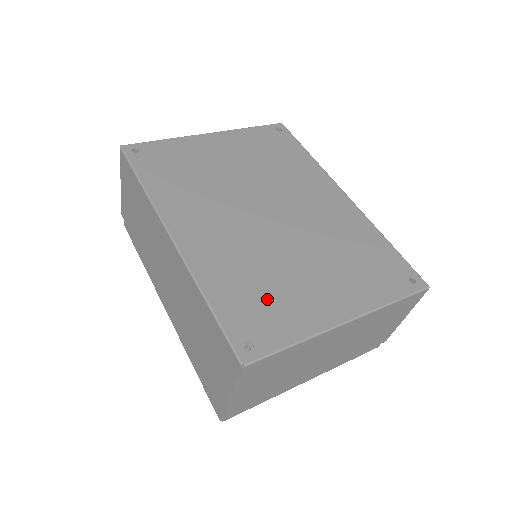
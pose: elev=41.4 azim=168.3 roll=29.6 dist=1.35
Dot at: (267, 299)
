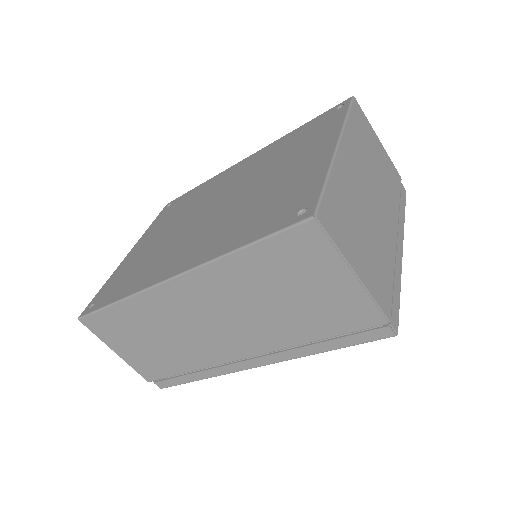
Dot at: (275, 202)
